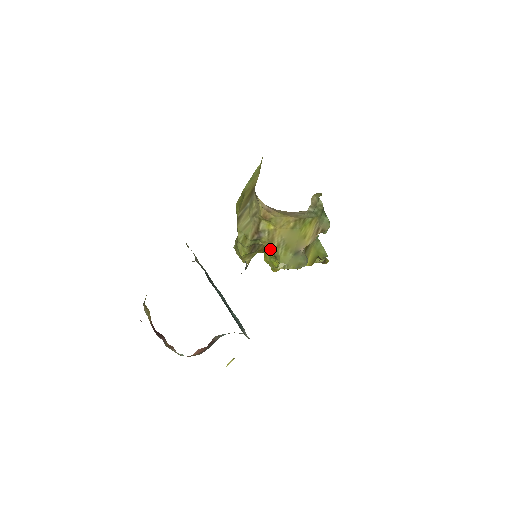
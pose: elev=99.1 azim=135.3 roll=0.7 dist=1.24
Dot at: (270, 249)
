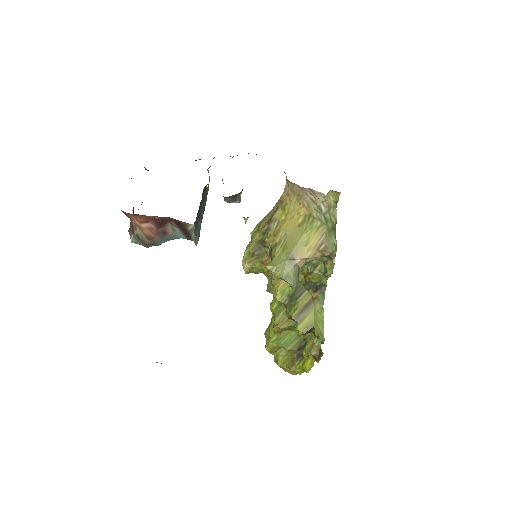
Dot at: (271, 250)
